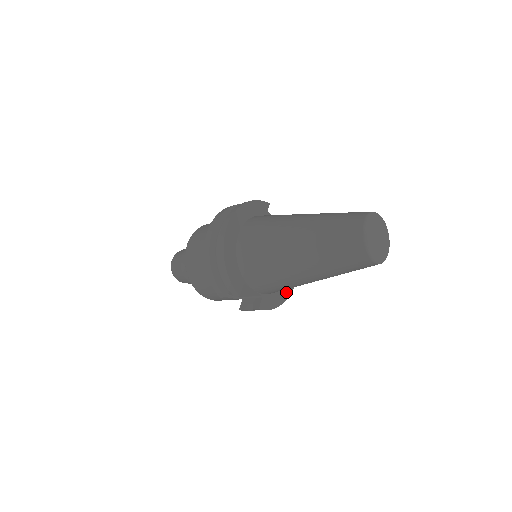
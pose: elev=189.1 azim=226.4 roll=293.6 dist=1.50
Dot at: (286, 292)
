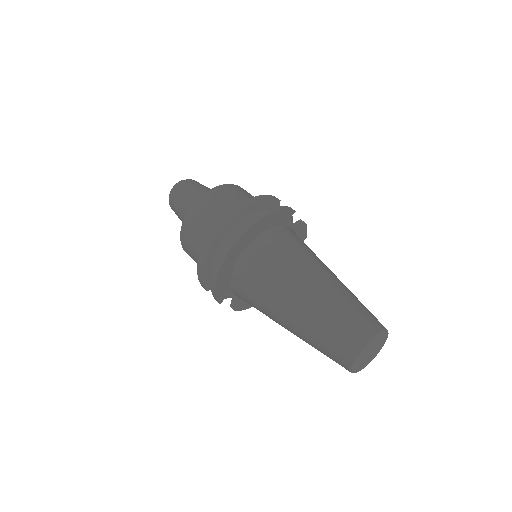
Dot at: occluded
